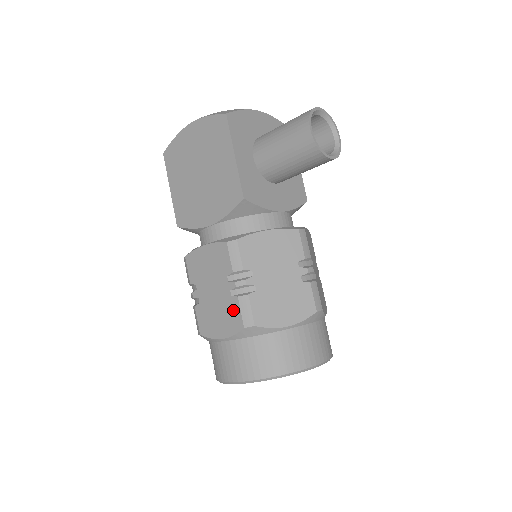
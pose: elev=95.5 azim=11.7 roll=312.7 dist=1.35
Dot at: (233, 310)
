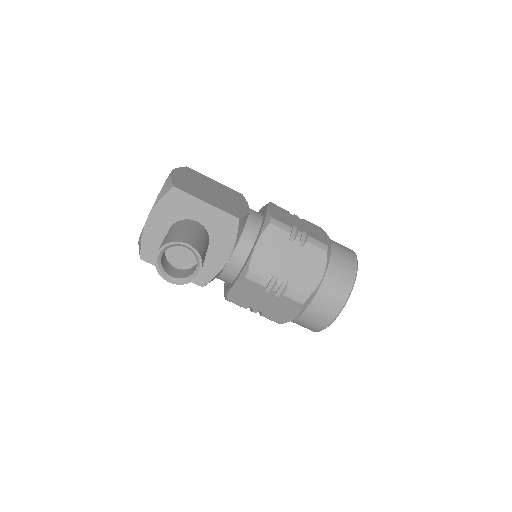
Dot at: occluded
